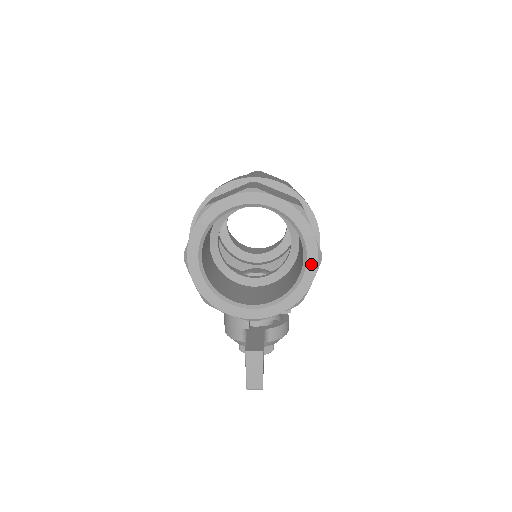
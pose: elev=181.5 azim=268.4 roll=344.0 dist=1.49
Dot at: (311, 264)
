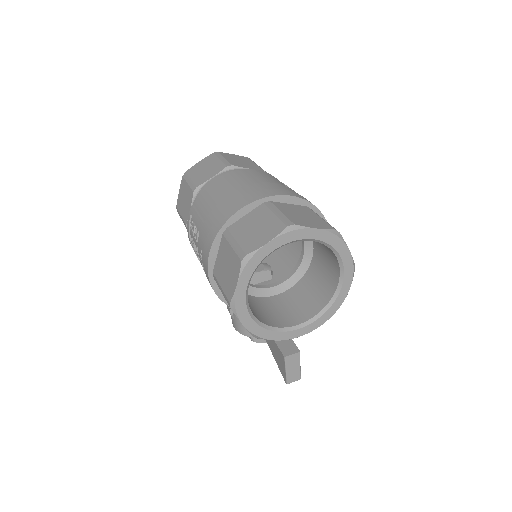
Dot at: (348, 276)
